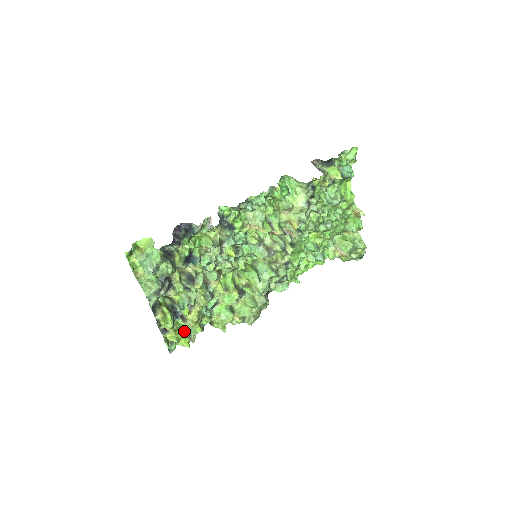
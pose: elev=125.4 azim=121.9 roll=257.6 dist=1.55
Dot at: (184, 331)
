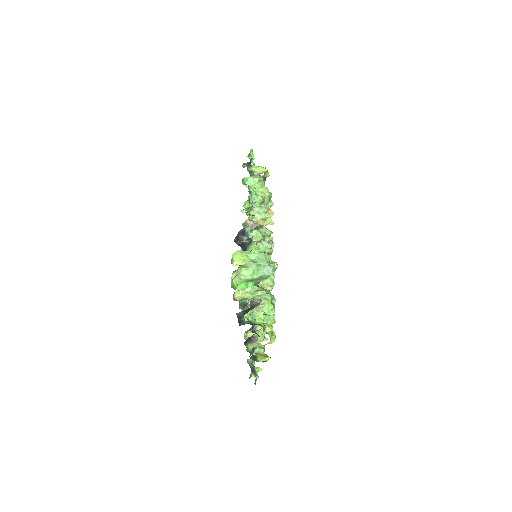
Dot at: occluded
